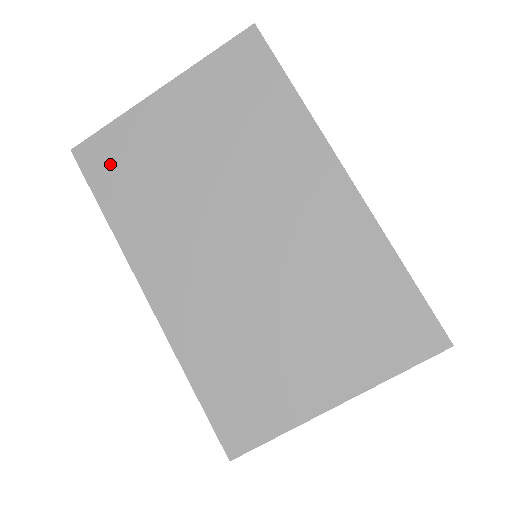
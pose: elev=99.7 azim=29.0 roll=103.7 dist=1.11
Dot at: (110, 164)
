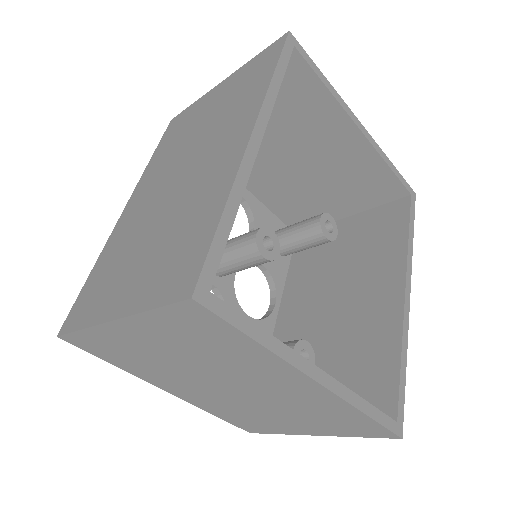
Dot at: (175, 127)
